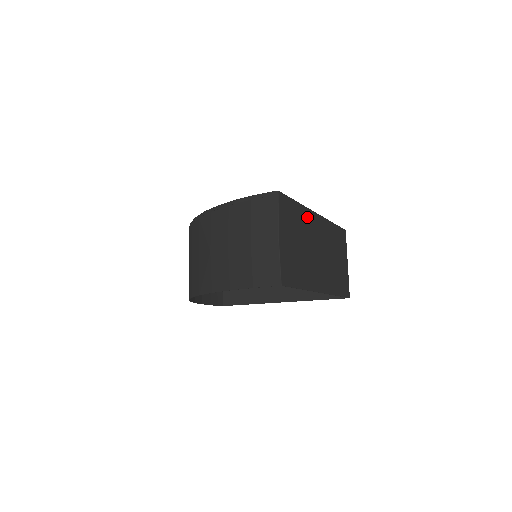
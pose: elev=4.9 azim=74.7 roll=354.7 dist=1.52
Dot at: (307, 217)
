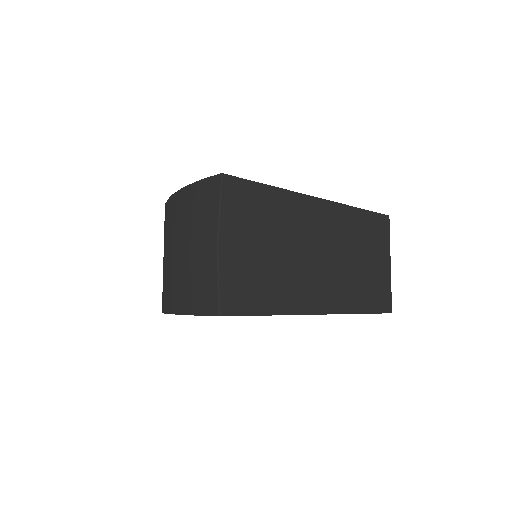
Dot at: (294, 206)
